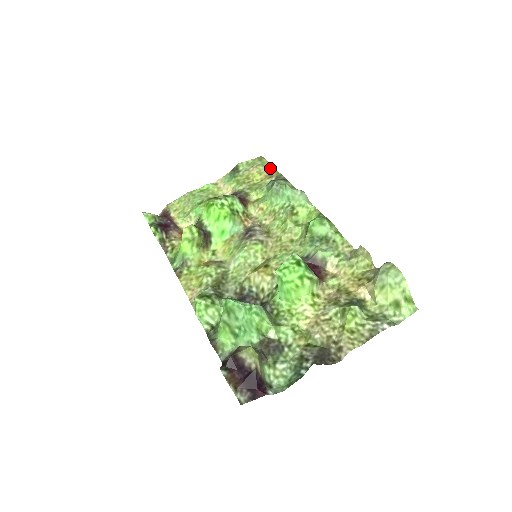
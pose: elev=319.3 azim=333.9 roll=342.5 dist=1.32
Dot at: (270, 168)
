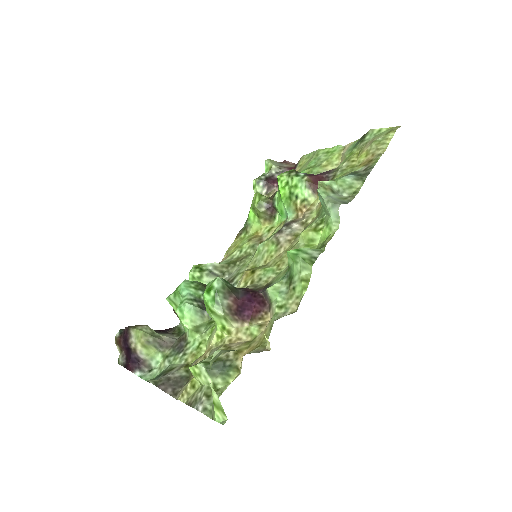
Dot at: (379, 150)
